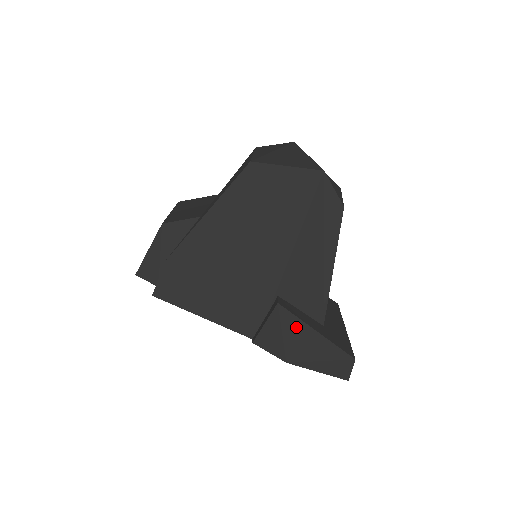
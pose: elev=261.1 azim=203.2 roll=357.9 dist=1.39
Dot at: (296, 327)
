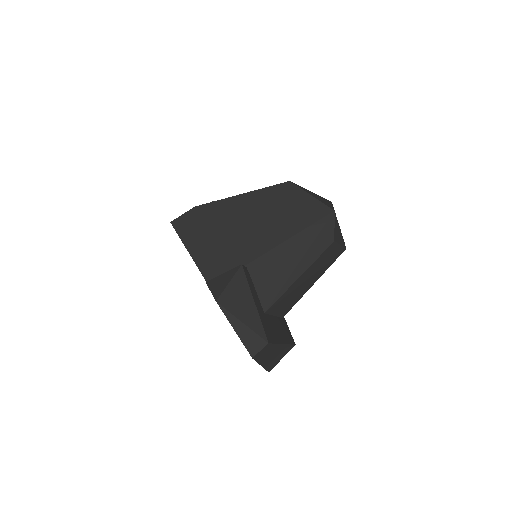
Dot at: (242, 287)
